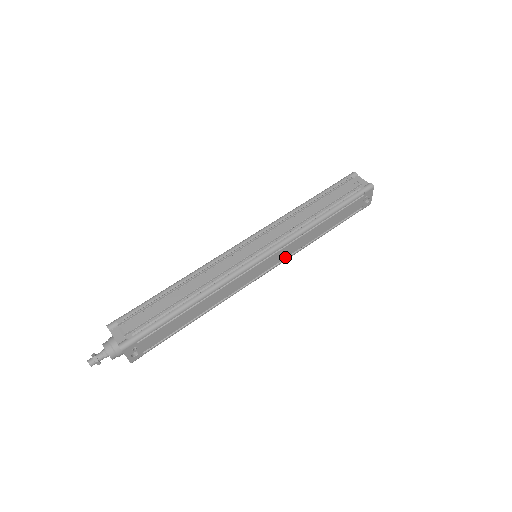
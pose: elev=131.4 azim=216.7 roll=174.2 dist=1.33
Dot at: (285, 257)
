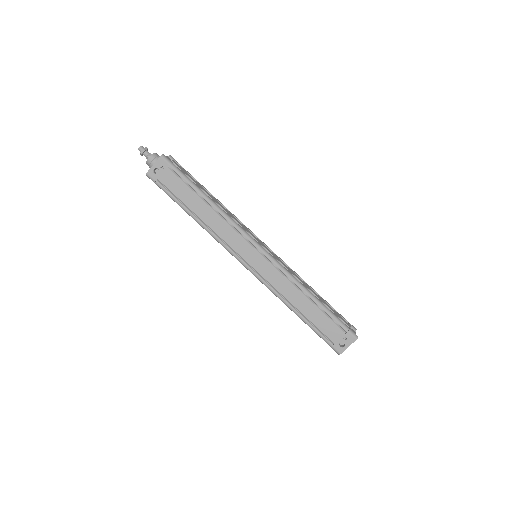
Dot at: (266, 278)
